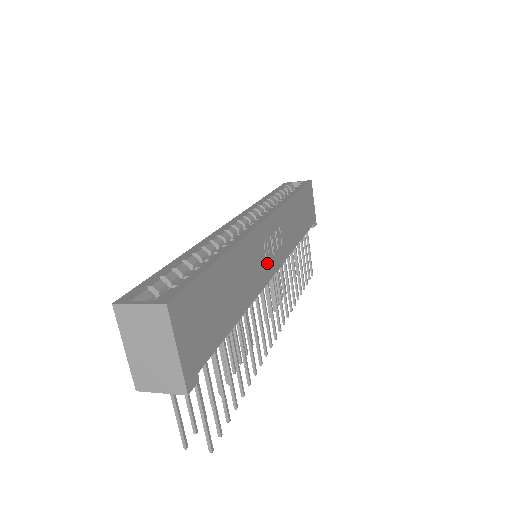
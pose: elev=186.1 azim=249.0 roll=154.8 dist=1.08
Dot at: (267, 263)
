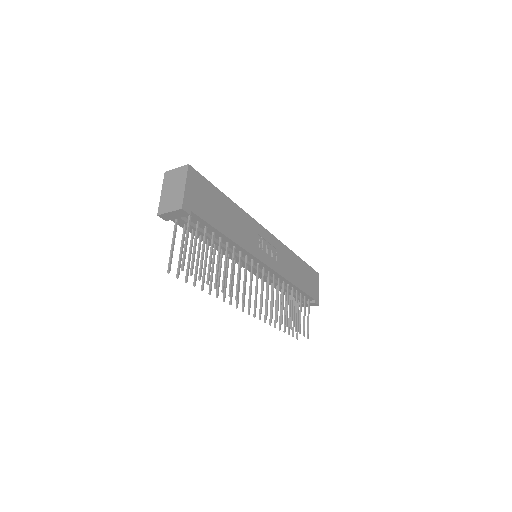
Dot at: (259, 249)
